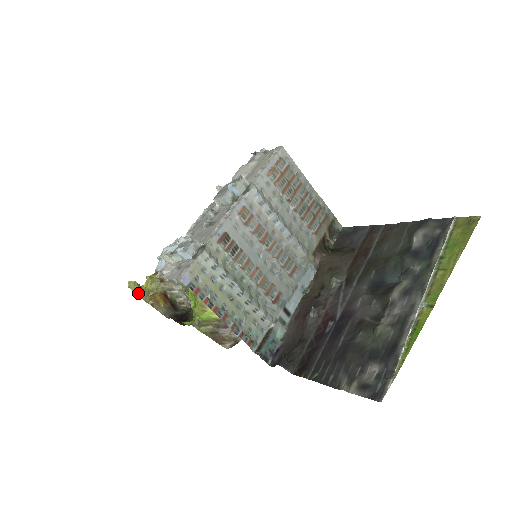
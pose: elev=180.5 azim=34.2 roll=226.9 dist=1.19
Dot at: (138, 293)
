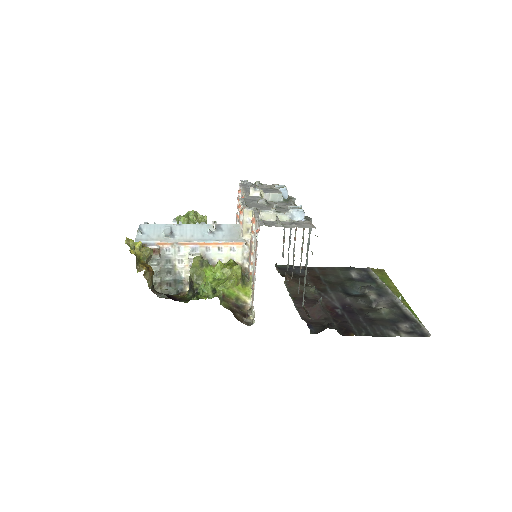
Dot at: occluded
